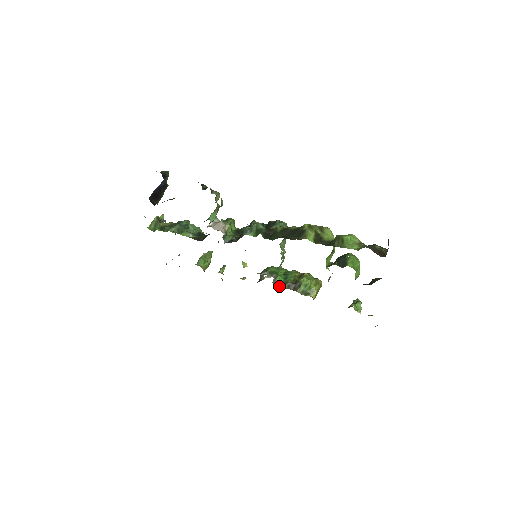
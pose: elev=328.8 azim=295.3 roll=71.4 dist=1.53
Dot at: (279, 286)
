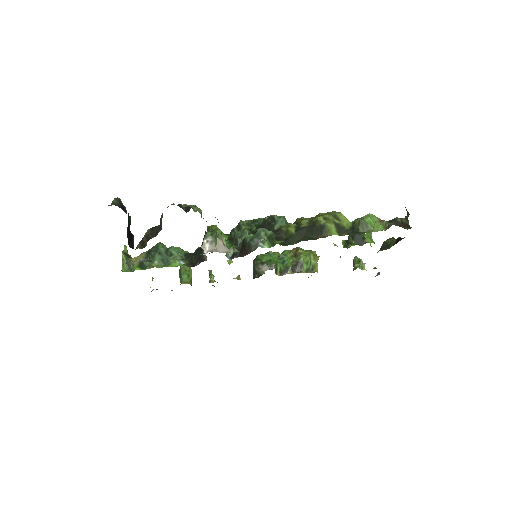
Dot at: (282, 273)
